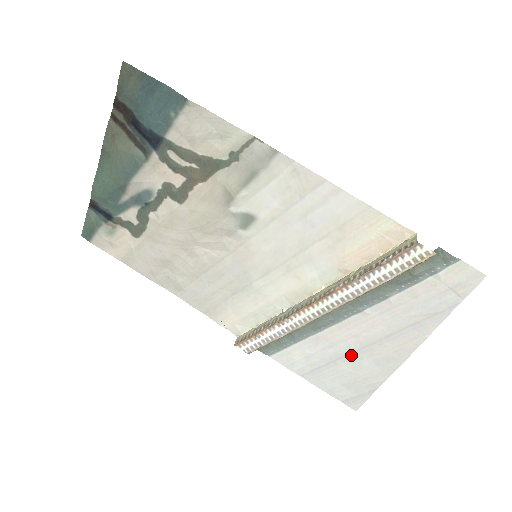
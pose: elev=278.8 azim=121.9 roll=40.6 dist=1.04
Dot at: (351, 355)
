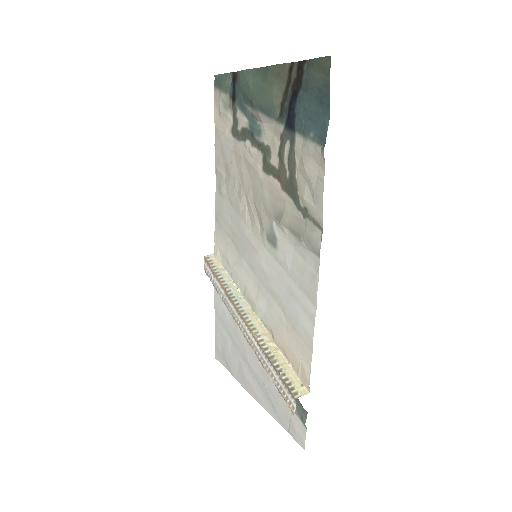
Dot at: (236, 349)
